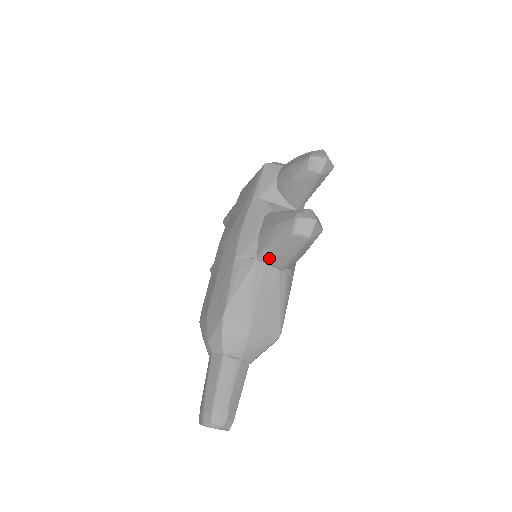
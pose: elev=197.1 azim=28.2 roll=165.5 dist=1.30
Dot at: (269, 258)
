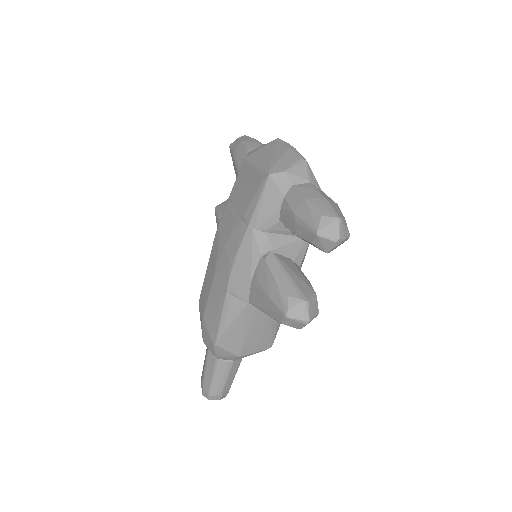
Dot at: occluded
